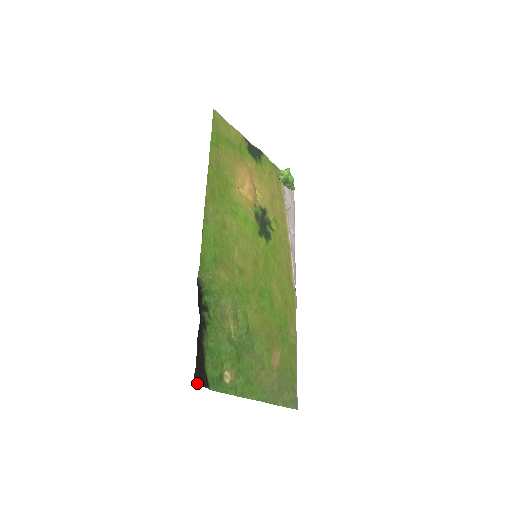
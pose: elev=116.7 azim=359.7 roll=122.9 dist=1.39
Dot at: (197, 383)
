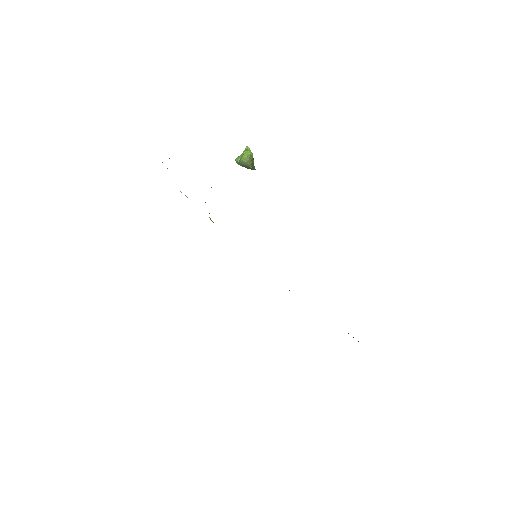
Dot at: occluded
